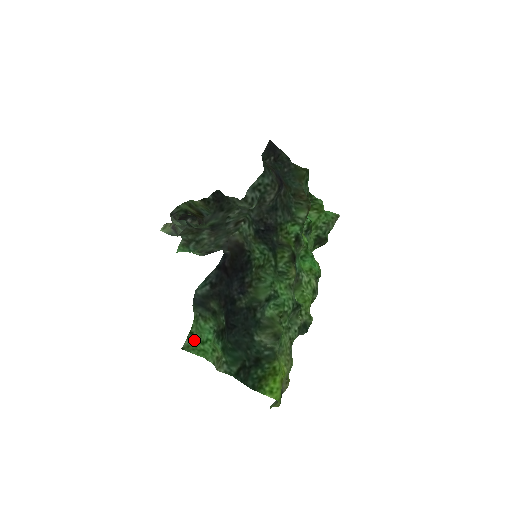
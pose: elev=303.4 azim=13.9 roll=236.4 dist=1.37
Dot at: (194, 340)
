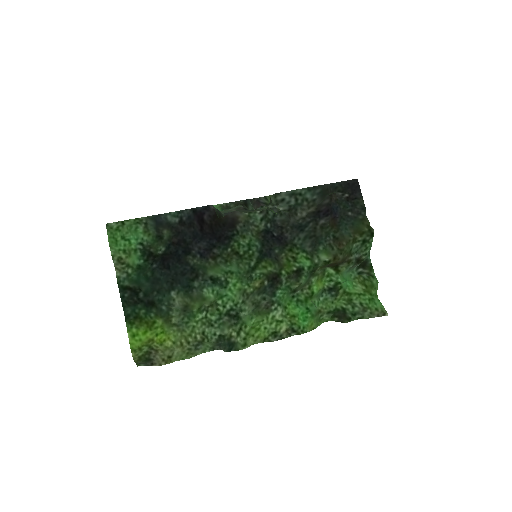
Dot at: (120, 229)
